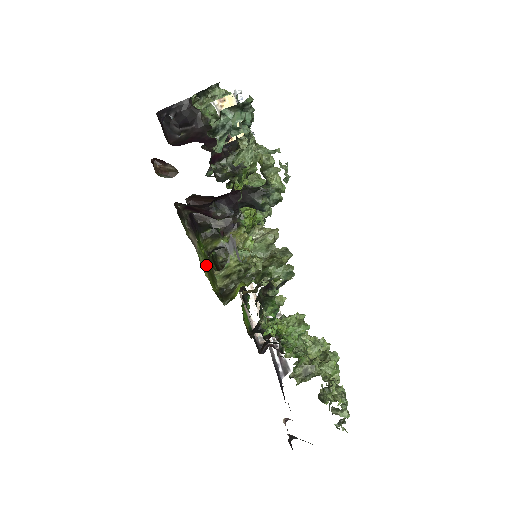
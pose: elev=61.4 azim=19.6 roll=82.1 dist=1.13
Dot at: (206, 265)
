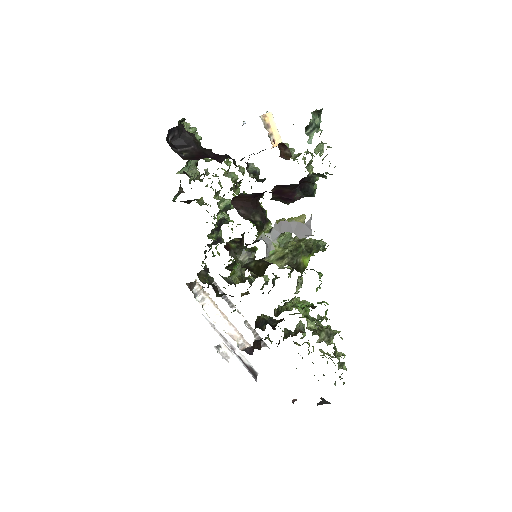
Dot at: occluded
